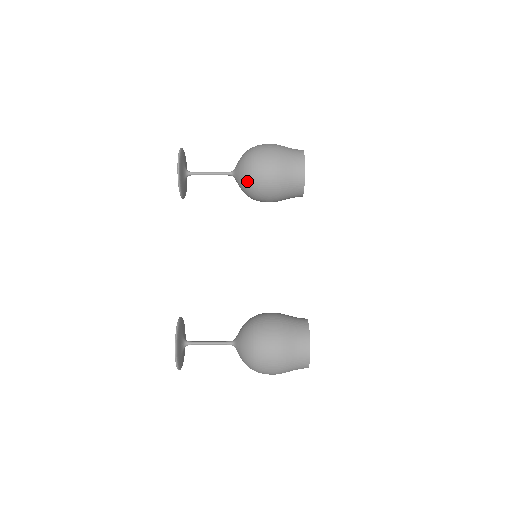
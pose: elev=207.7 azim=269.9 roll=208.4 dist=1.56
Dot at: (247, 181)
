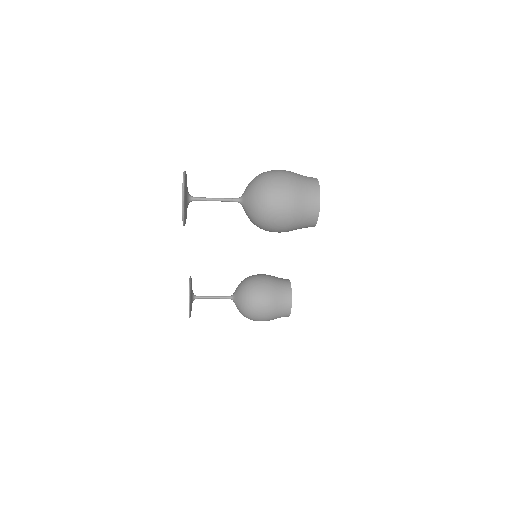
Dot at: occluded
